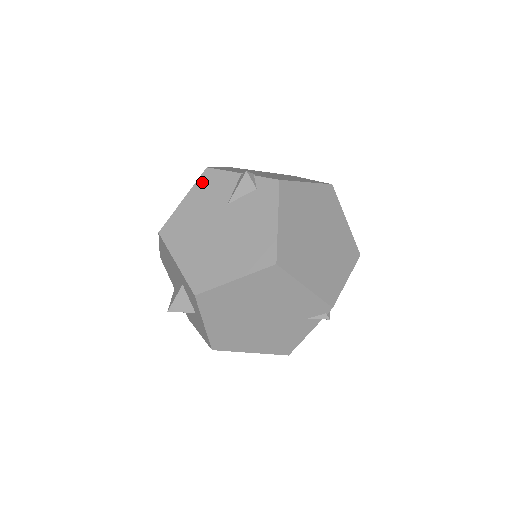
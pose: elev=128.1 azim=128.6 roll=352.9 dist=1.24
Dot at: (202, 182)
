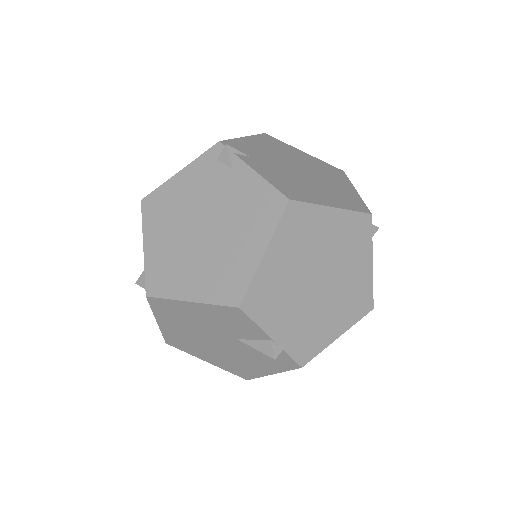
Dot at: (223, 311)
